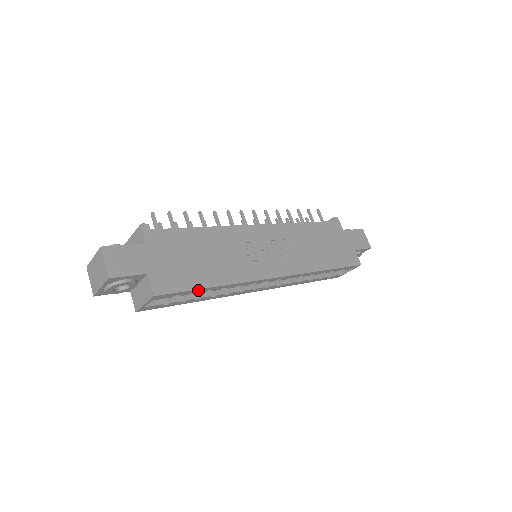
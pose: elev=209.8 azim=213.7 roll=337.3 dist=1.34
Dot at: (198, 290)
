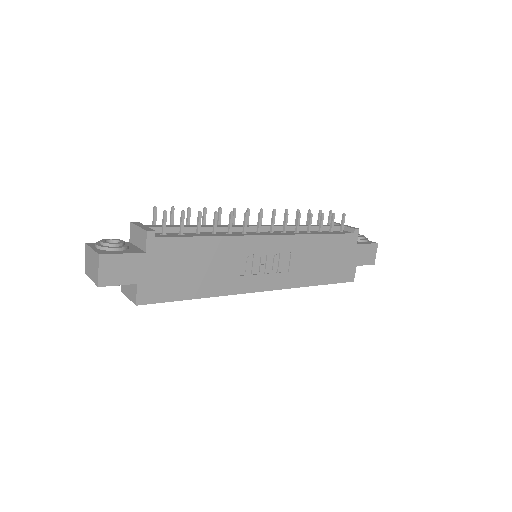
Dot at: (181, 299)
